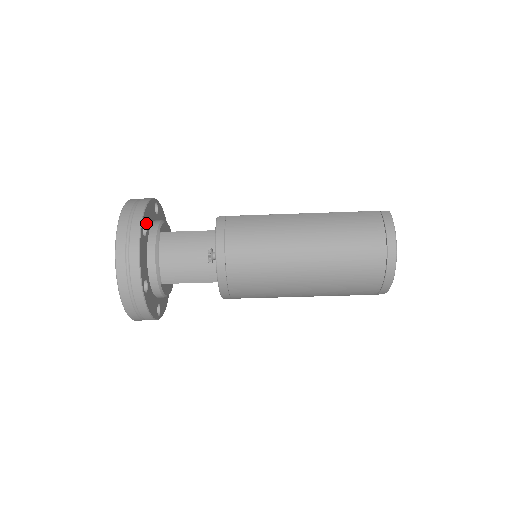
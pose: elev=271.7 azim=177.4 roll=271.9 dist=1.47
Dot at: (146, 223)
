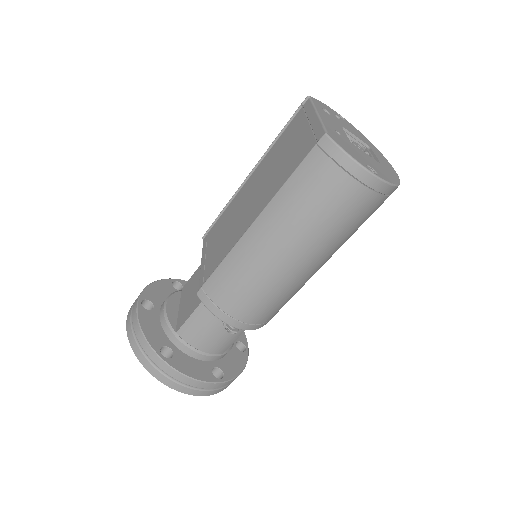
Dot at: (160, 344)
